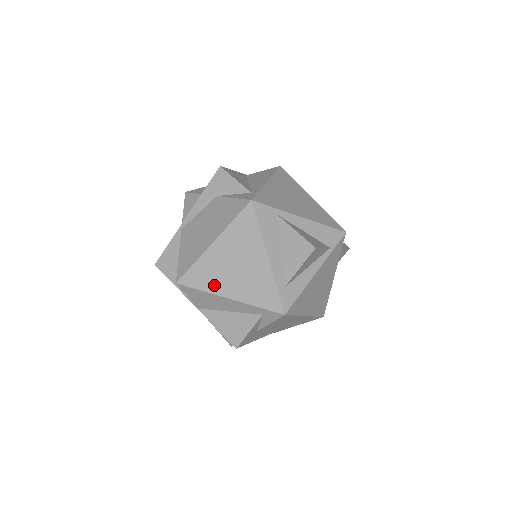
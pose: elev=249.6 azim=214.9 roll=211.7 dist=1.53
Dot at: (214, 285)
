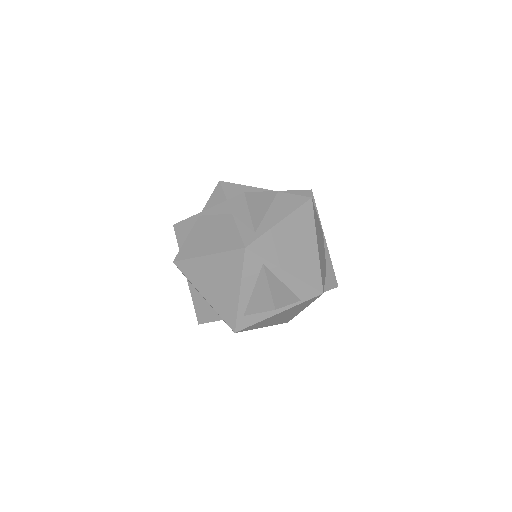
Dot at: (197, 282)
